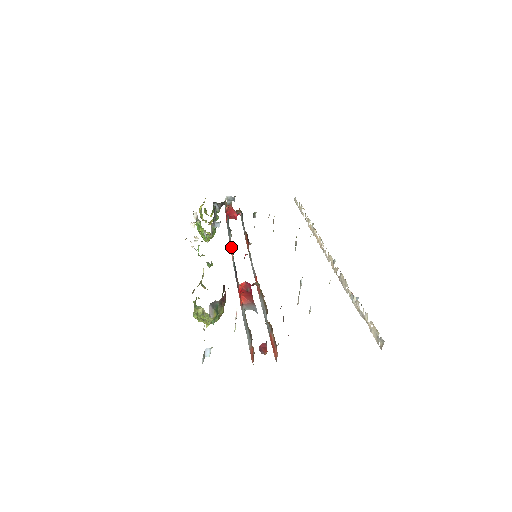
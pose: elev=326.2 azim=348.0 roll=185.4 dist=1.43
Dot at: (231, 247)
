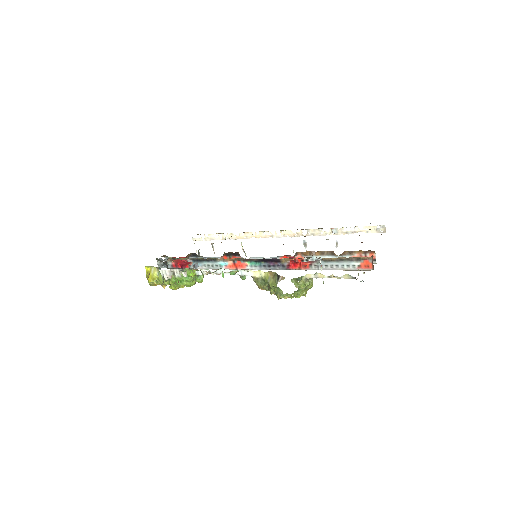
Dot at: (235, 263)
